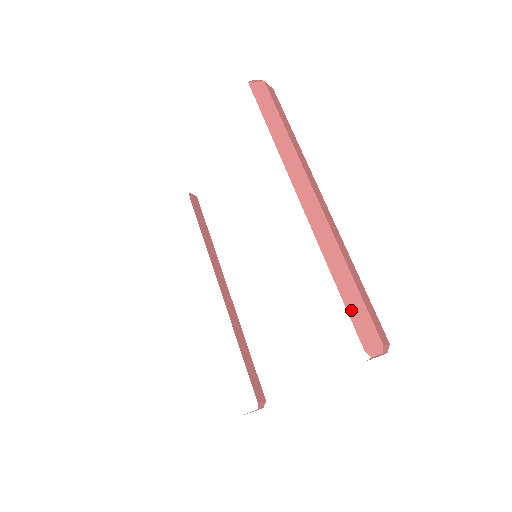
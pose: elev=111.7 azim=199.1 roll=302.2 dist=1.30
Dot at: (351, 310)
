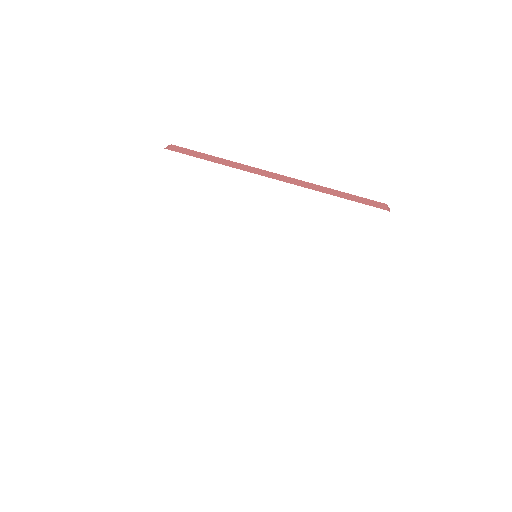
Dot at: (361, 202)
